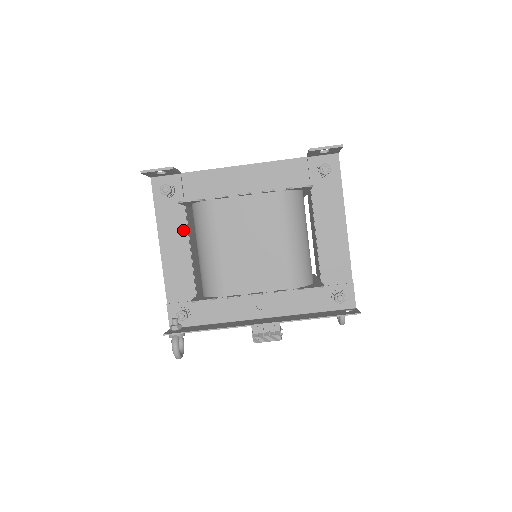
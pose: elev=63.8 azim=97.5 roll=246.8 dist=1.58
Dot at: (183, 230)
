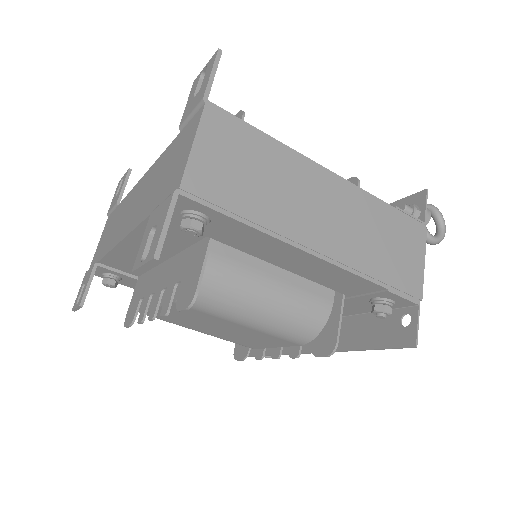
Dot at: occluded
